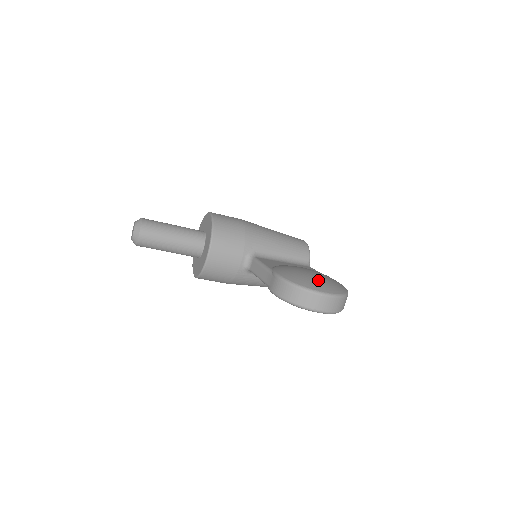
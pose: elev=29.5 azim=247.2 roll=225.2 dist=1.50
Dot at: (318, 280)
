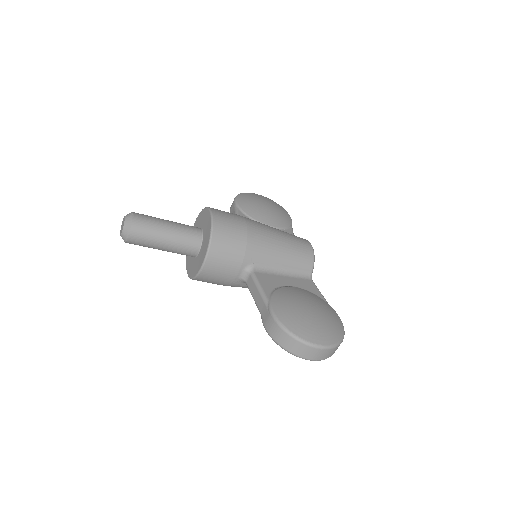
Dot at: (315, 325)
